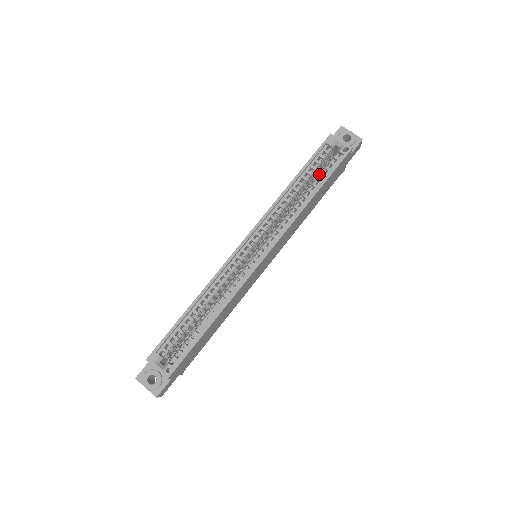
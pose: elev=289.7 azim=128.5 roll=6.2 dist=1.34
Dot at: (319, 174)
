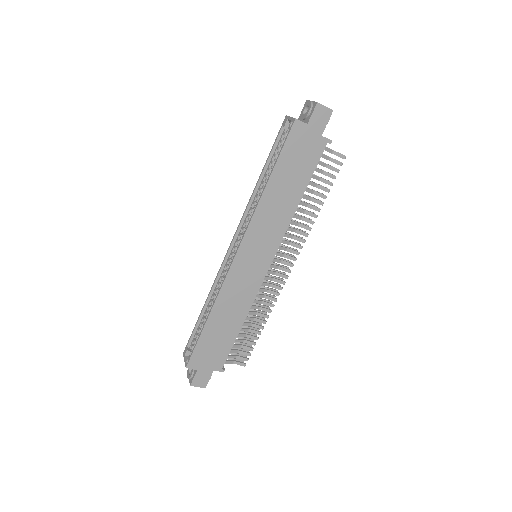
Dot at: occluded
